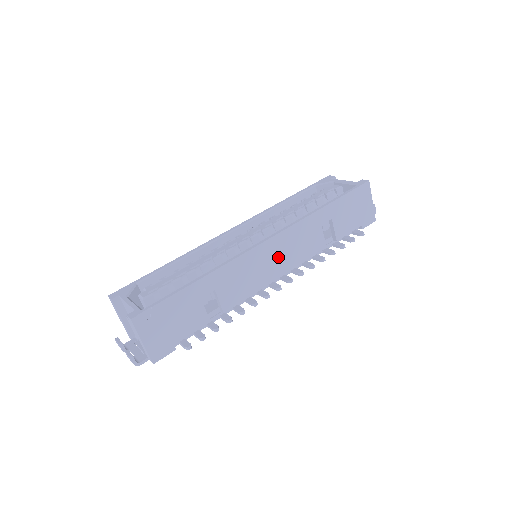
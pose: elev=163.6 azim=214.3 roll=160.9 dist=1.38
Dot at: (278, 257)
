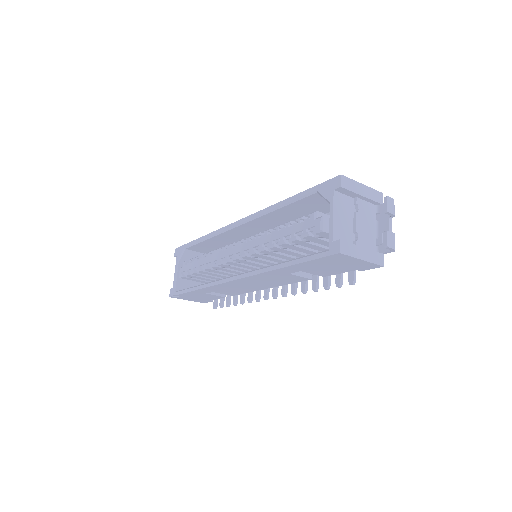
Dot at: (255, 284)
